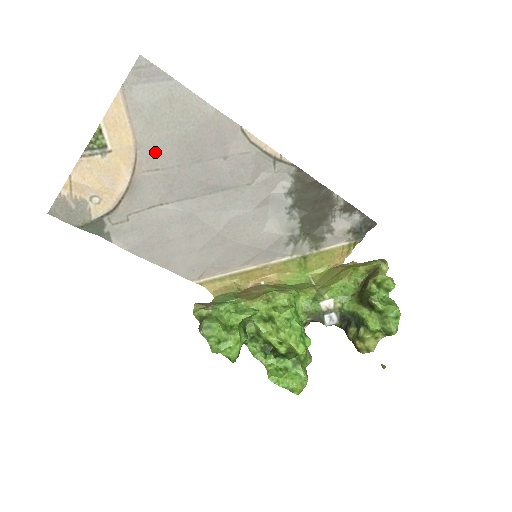
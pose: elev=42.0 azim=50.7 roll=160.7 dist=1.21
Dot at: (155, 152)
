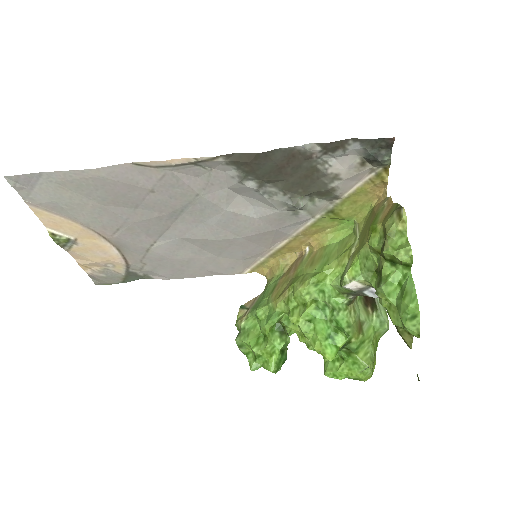
Dot at: (101, 221)
